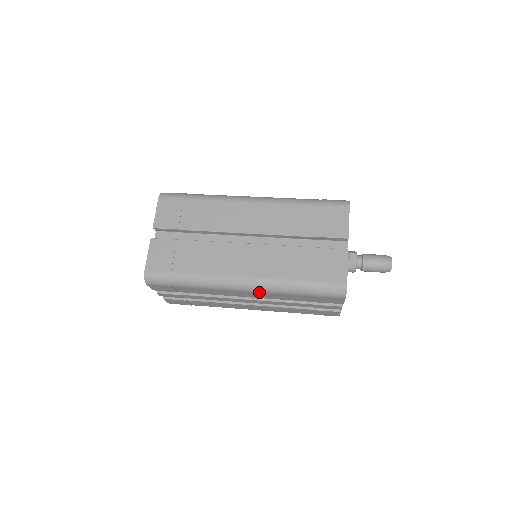
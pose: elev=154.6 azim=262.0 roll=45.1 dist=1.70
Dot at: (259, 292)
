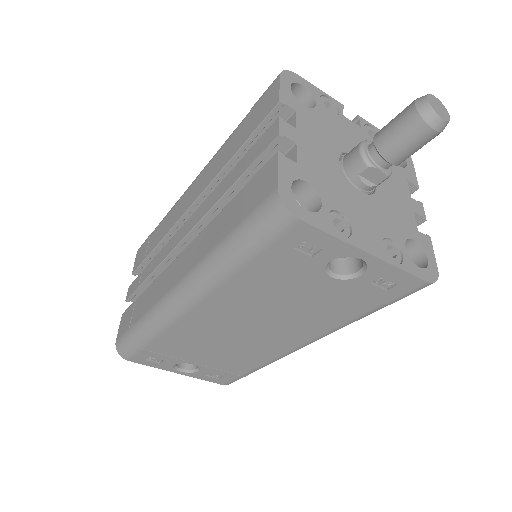
Dot at: (204, 171)
